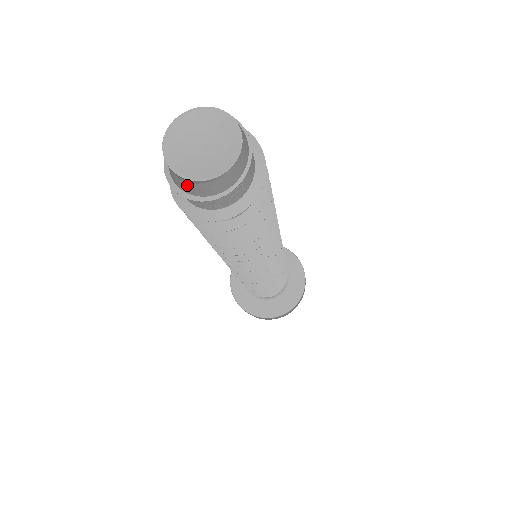
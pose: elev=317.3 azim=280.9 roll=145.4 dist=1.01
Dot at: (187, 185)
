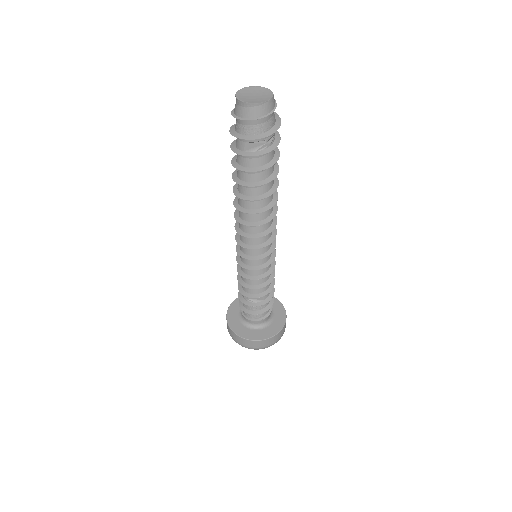
Dot at: (250, 110)
